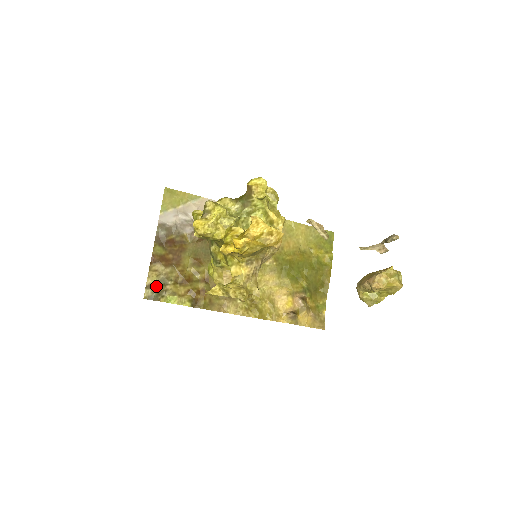
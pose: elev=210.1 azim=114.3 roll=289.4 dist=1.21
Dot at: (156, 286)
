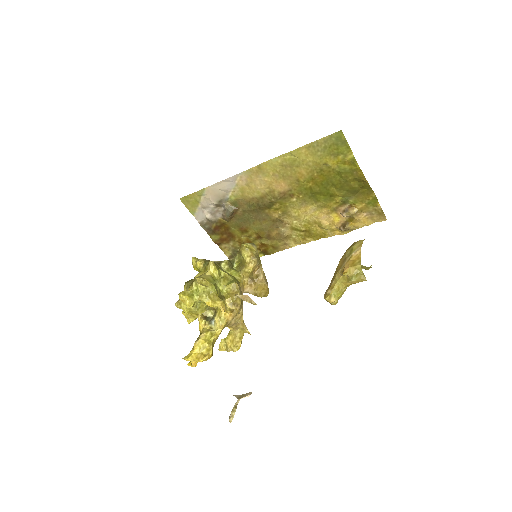
Dot at: (233, 255)
